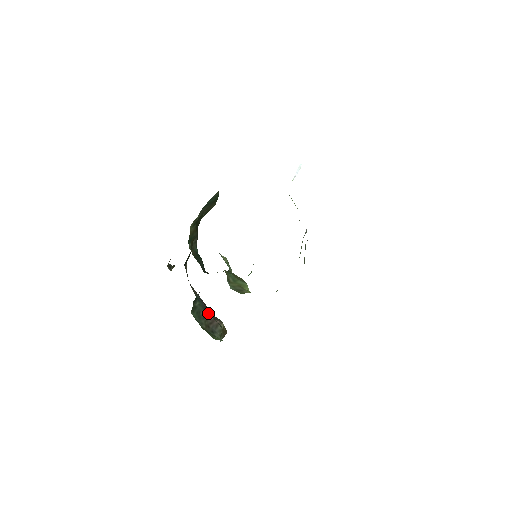
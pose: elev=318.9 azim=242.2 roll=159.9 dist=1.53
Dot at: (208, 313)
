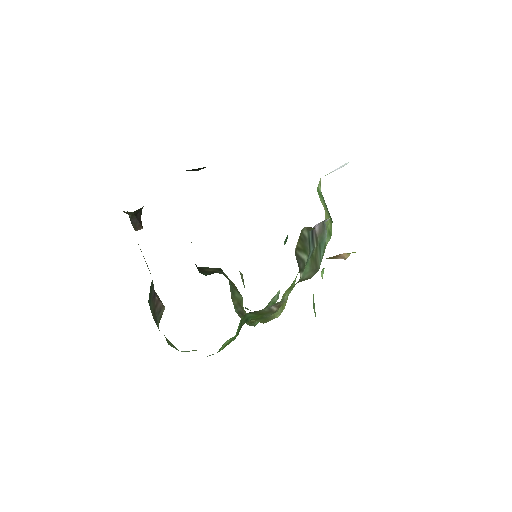
Dot at: occluded
